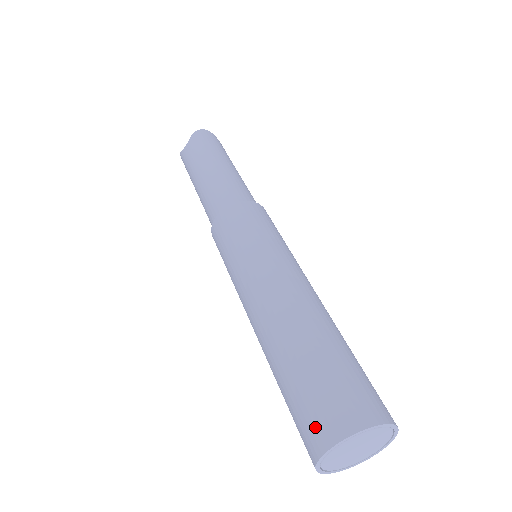
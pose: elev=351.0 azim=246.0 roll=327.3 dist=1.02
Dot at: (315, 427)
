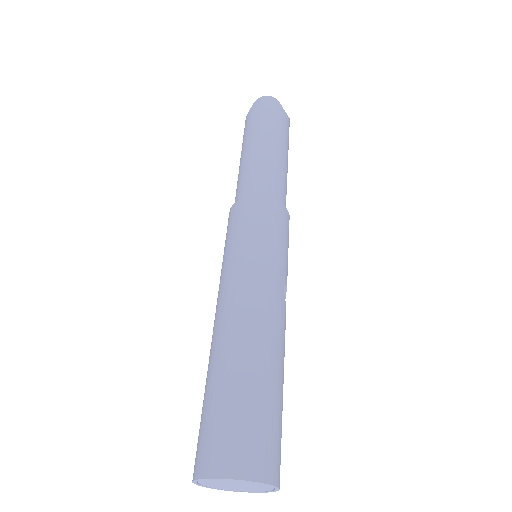
Dot at: (196, 455)
